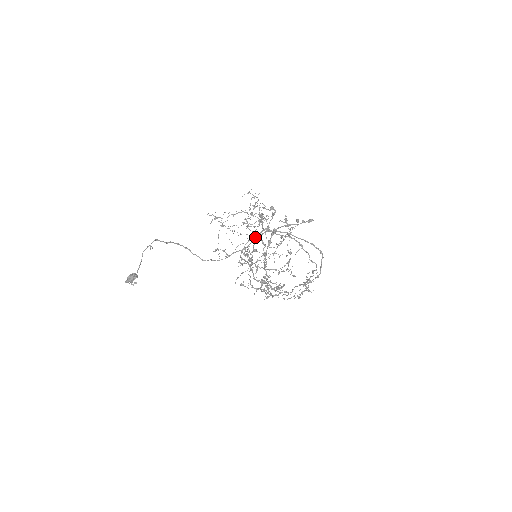
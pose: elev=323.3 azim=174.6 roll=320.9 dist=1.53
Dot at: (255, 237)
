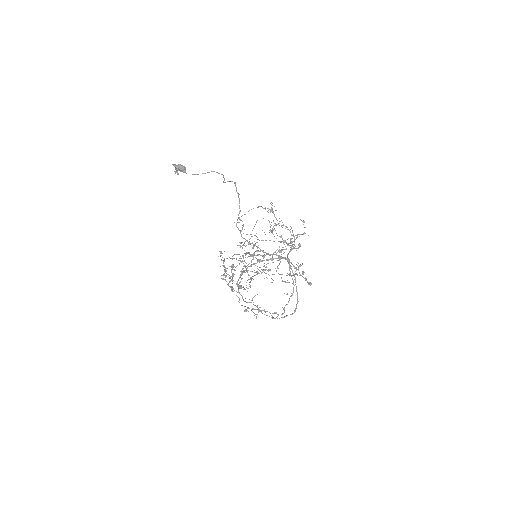
Dot at: (278, 255)
